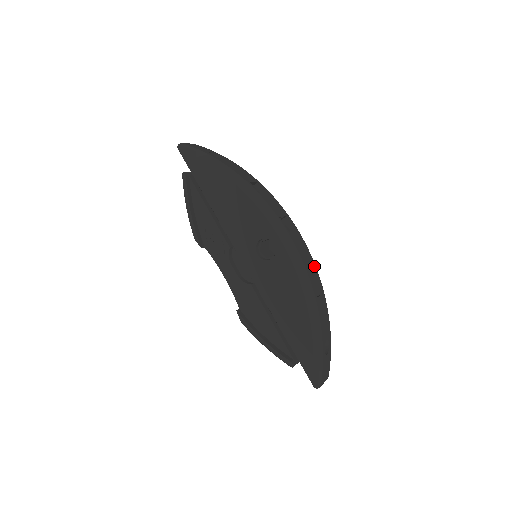
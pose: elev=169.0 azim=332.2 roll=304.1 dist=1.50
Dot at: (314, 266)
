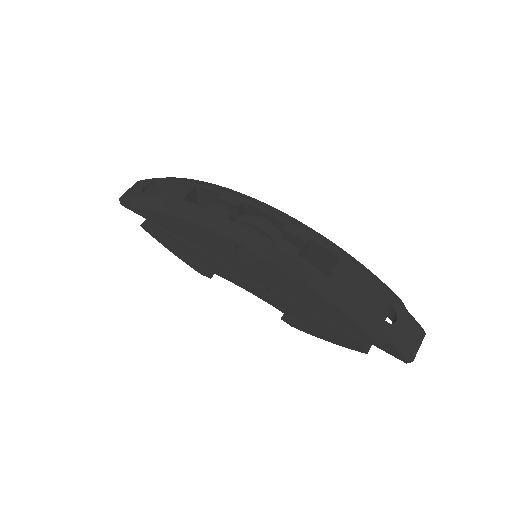
Dot at: (307, 237)
